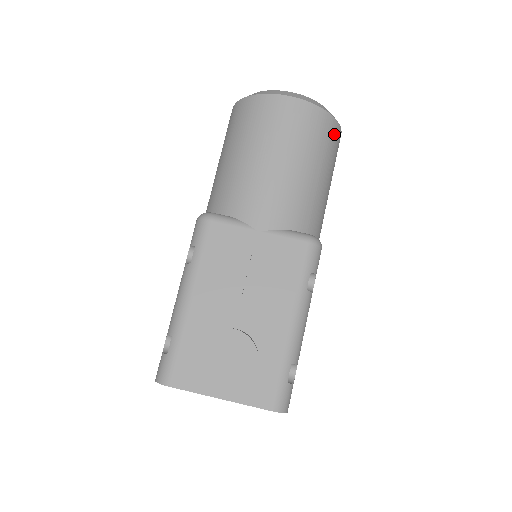
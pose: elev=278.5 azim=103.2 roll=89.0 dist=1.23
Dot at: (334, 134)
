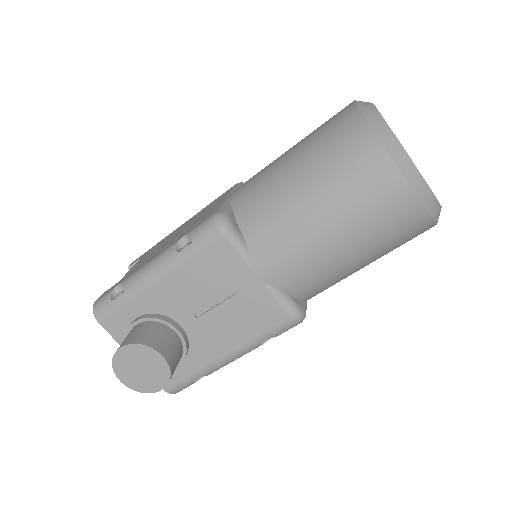
Dot at: (419, 233)
